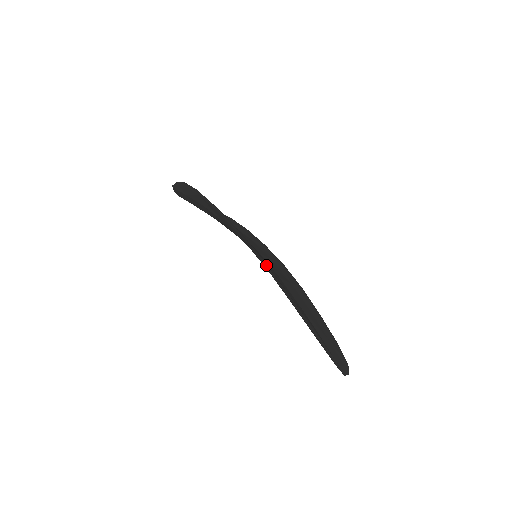
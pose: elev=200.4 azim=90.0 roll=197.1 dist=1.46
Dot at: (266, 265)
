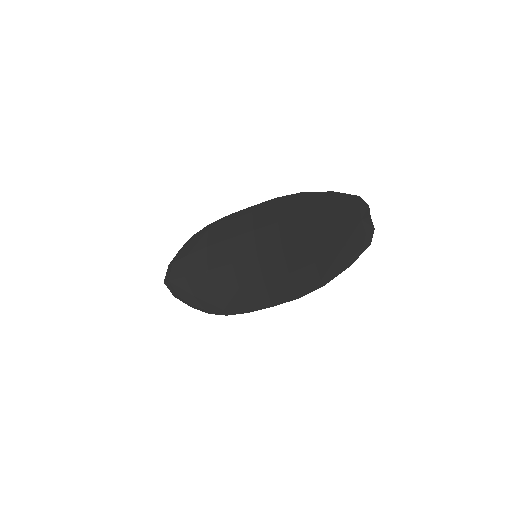
Dot at: (280, 200)
